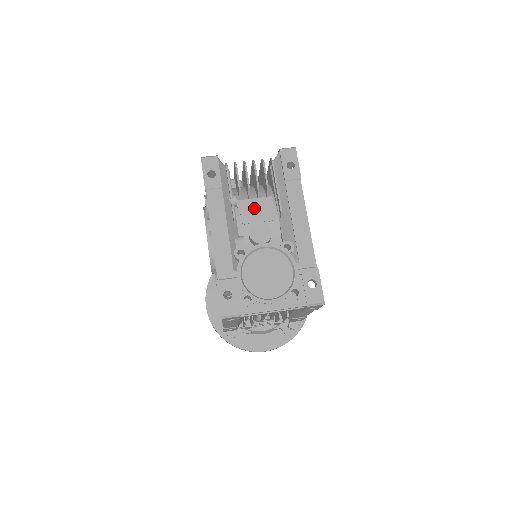
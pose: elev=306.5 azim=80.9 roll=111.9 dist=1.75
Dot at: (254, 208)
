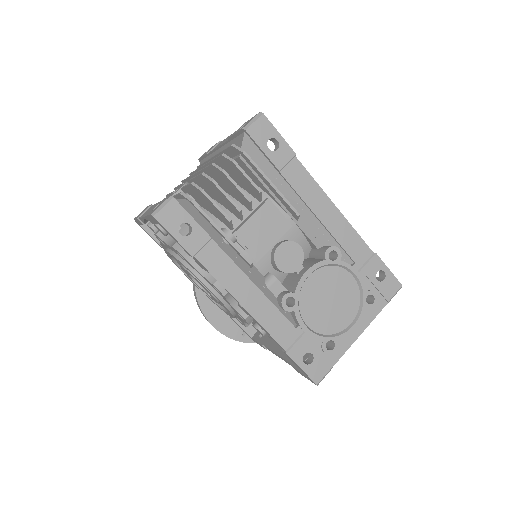
Dot at: (258, 229)
